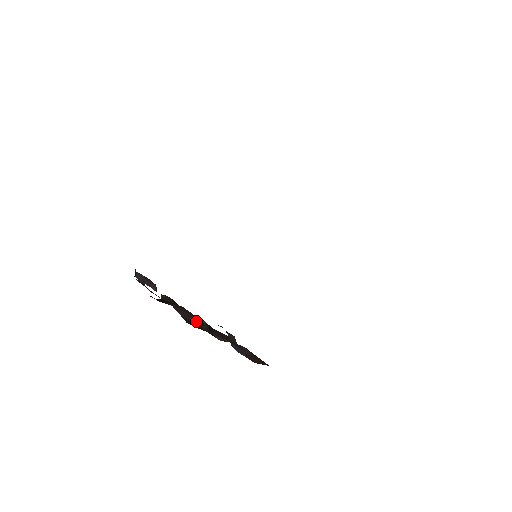
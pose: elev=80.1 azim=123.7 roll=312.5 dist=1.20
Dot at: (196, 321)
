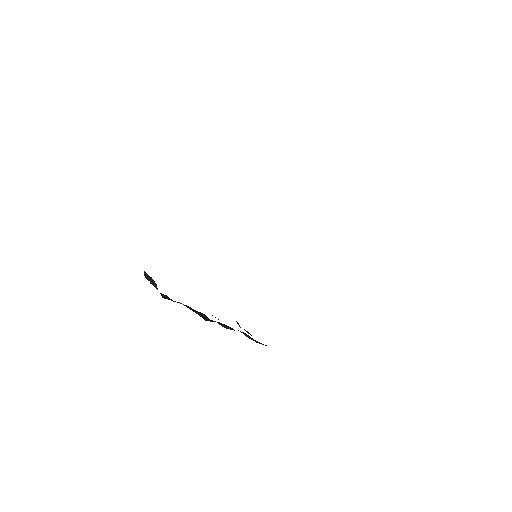
Dot at: (199, 314)
